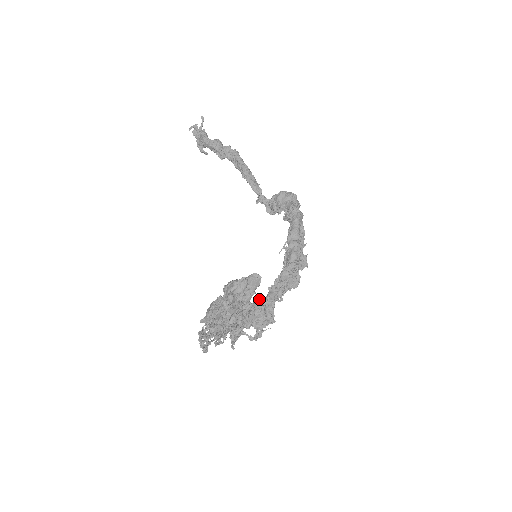
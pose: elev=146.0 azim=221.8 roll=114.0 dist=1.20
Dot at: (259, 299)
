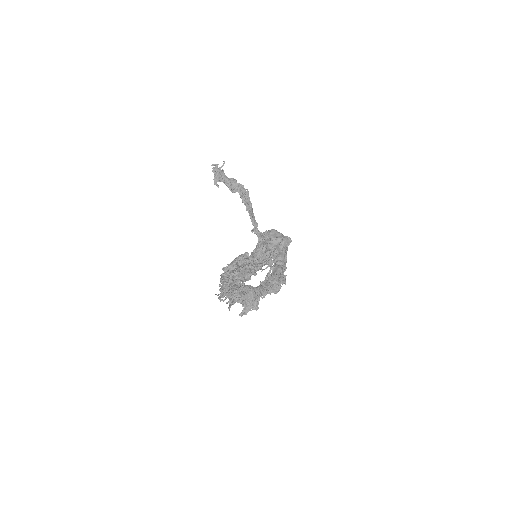
Dot at: occluded
